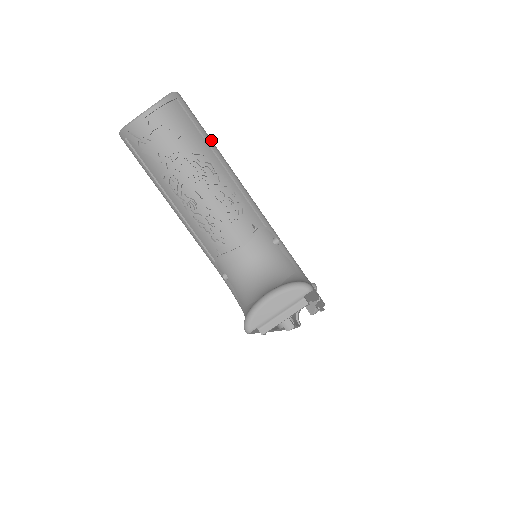
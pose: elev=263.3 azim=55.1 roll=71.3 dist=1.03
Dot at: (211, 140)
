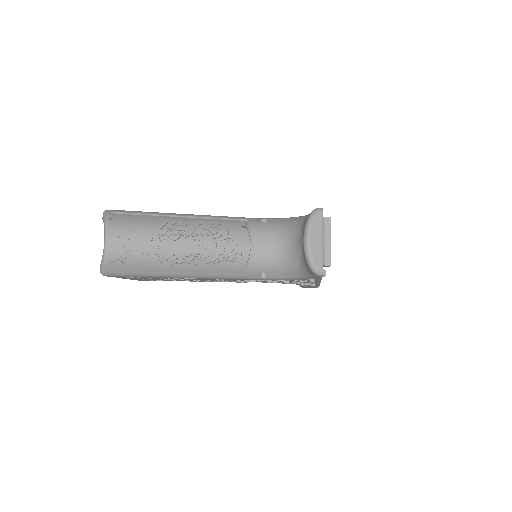
Dot at: (158, 213)
